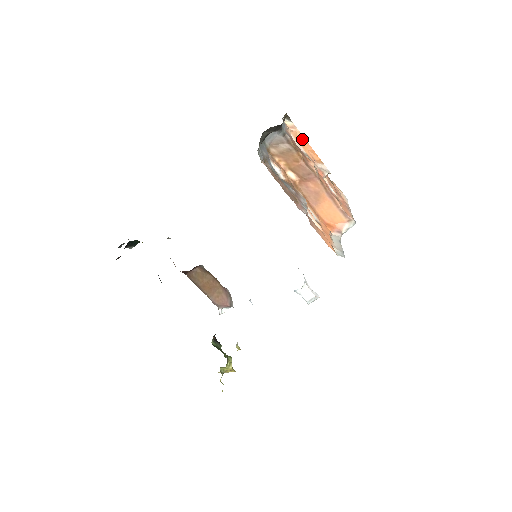
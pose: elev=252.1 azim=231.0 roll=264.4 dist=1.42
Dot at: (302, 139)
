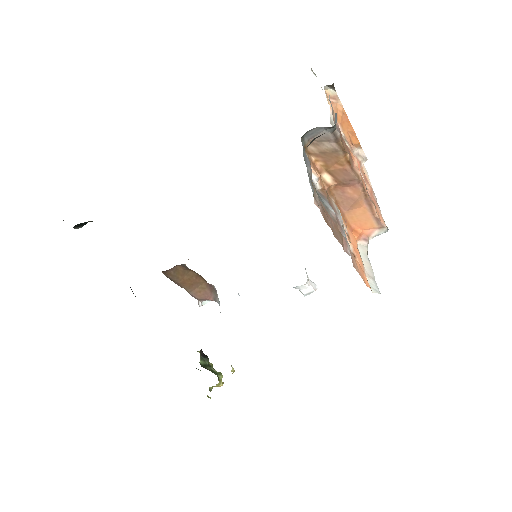
Dot at: (343, 115)
